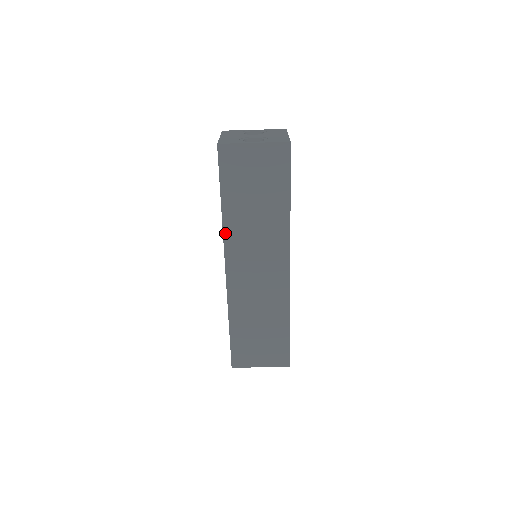
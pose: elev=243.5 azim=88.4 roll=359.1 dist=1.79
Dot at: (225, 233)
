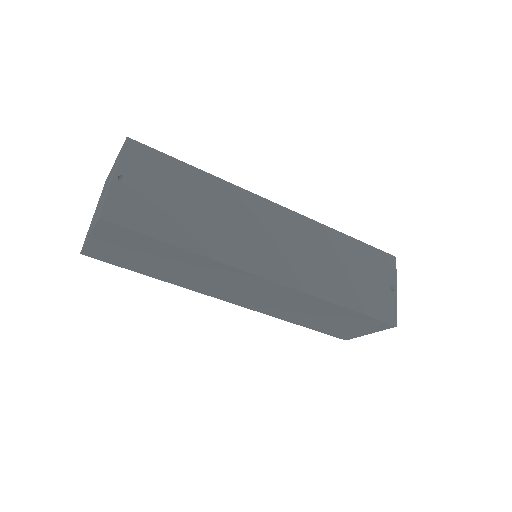
Dot at: (188, 288)
